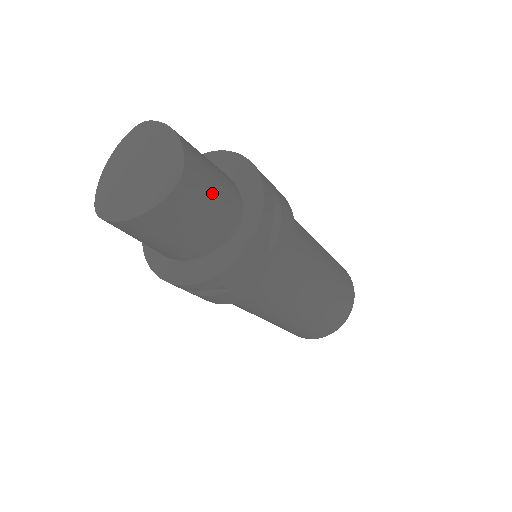
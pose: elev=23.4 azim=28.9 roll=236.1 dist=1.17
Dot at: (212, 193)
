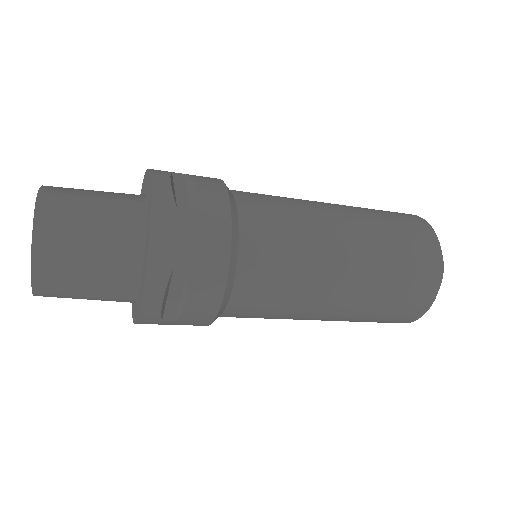
Dot at: (88, 197)
